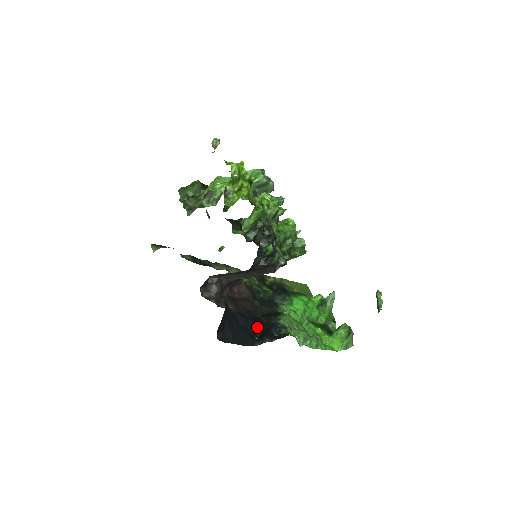
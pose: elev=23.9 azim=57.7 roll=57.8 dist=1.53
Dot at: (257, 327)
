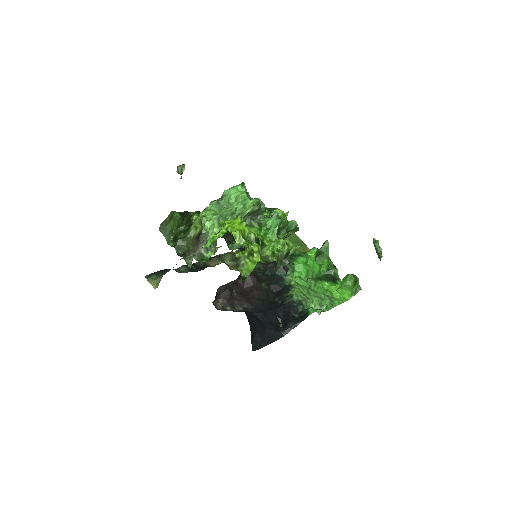
Dot at: (277, 314)
